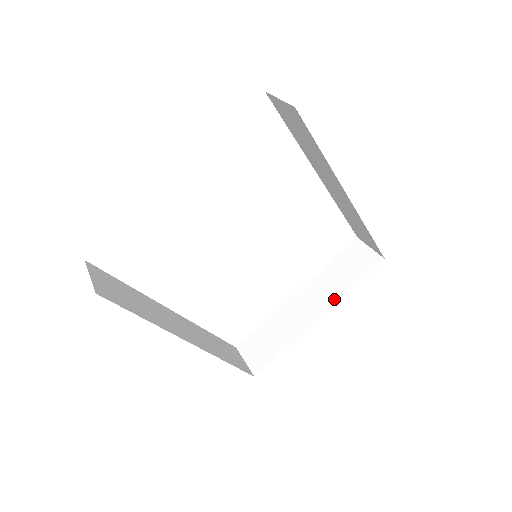
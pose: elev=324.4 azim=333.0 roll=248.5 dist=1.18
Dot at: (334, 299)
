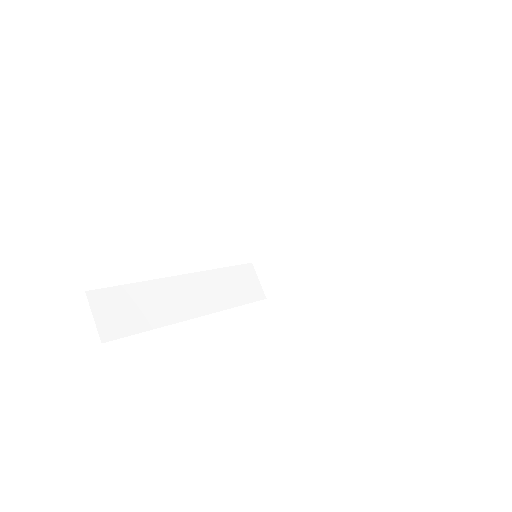
Dot at: (346, 252)
